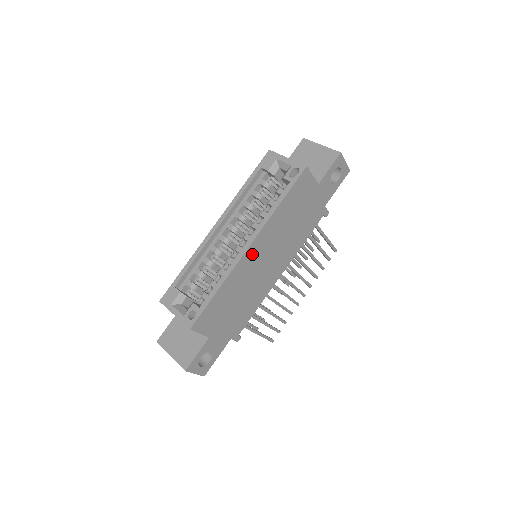
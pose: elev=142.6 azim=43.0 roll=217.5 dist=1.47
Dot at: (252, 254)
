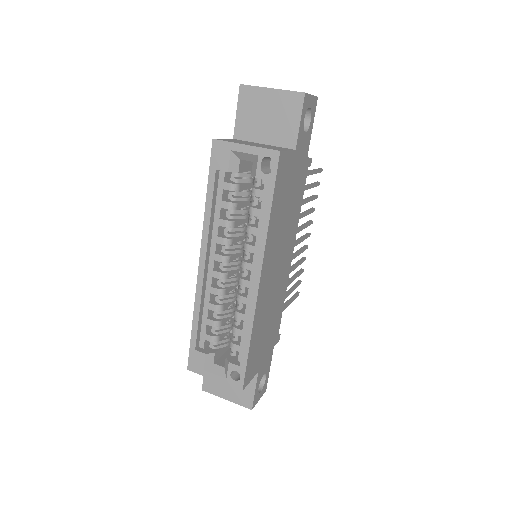
Dot at: (264, 282)
